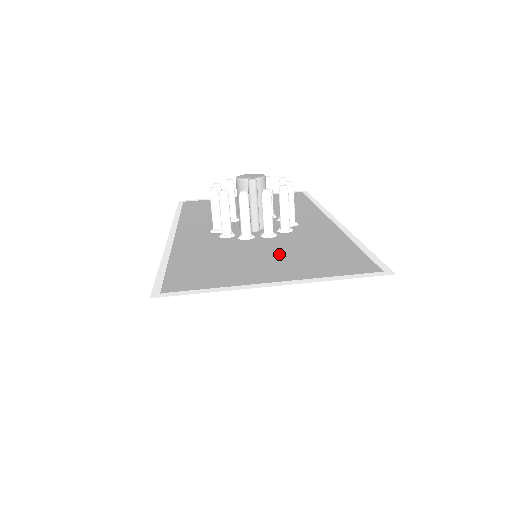
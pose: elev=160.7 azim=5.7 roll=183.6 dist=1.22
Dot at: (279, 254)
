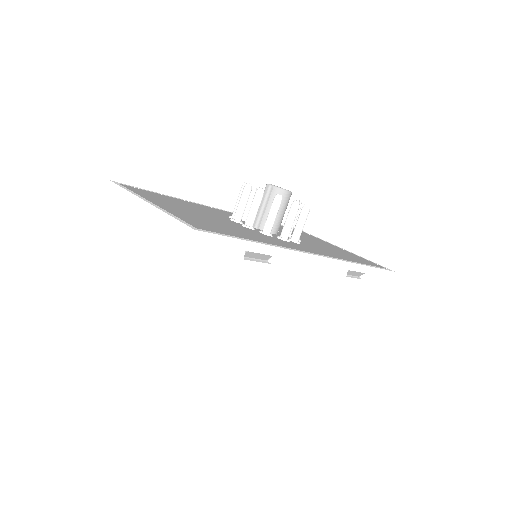
Dot at: (208, 218)
